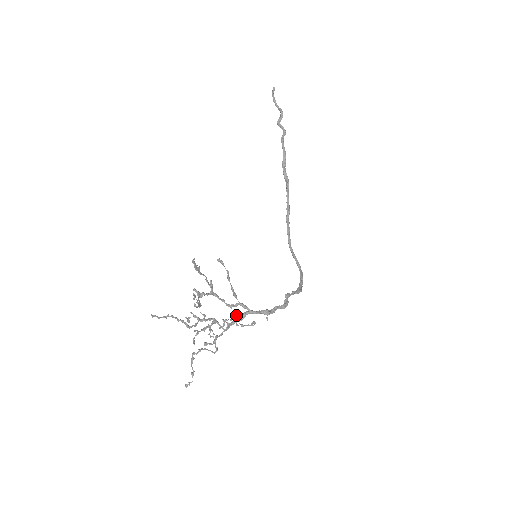
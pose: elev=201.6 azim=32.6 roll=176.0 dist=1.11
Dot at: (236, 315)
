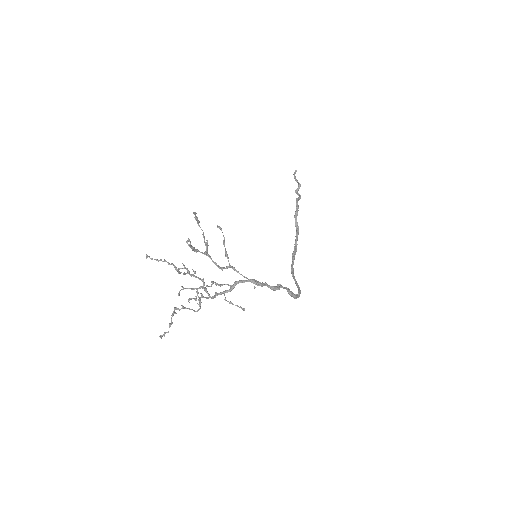
Dot at: (226, 284)
